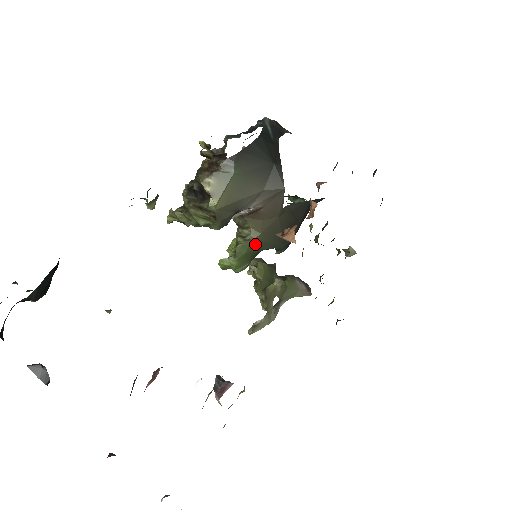
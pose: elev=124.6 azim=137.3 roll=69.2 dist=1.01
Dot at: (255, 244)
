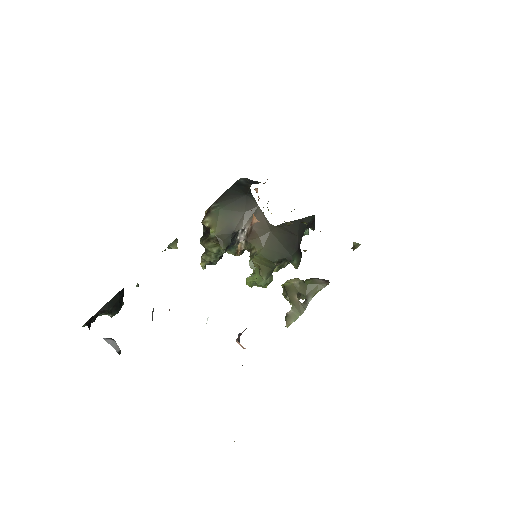
Dot at: (263, 257)
